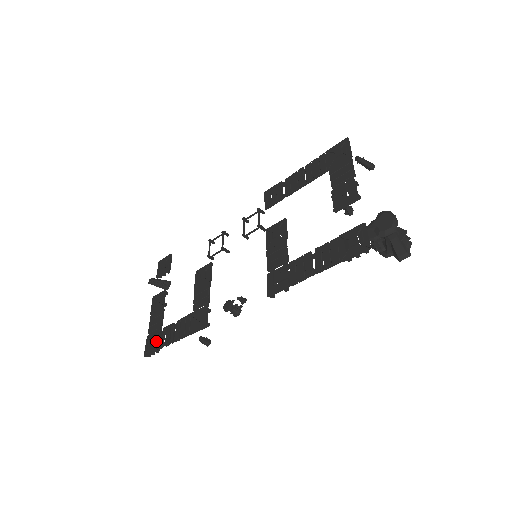
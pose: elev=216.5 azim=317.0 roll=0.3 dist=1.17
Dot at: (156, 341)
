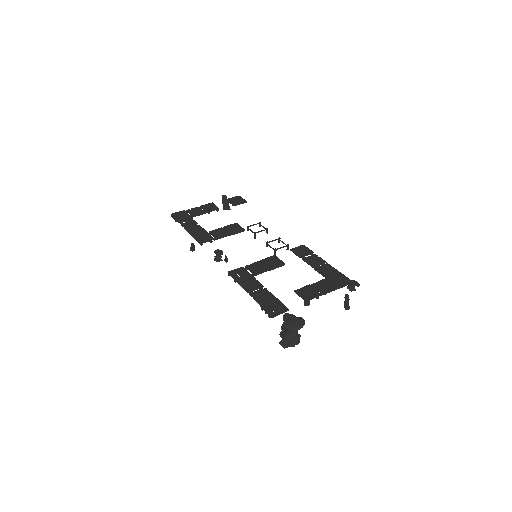
Dot at: (183, 217)
